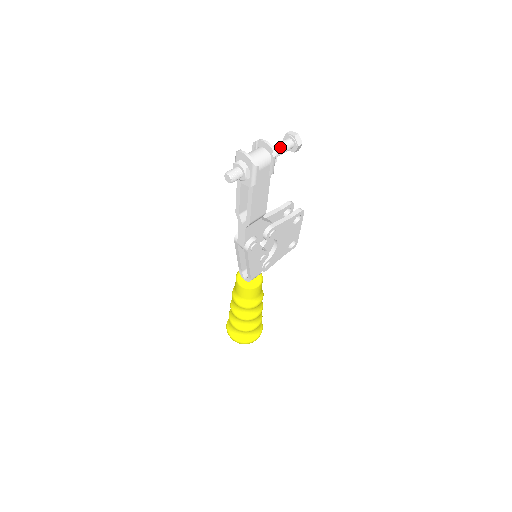
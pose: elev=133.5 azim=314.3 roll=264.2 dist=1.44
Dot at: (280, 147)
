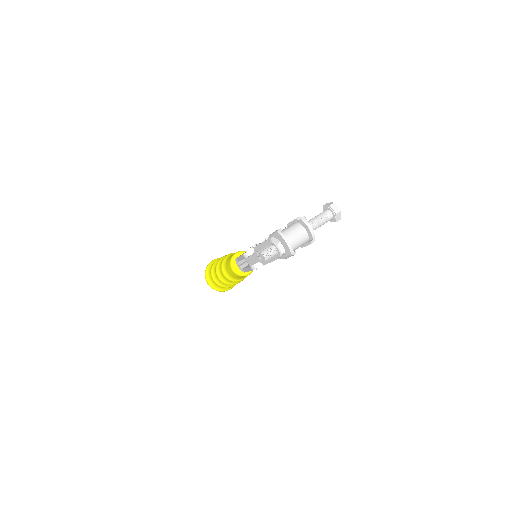
Dot at: (319, 223)
